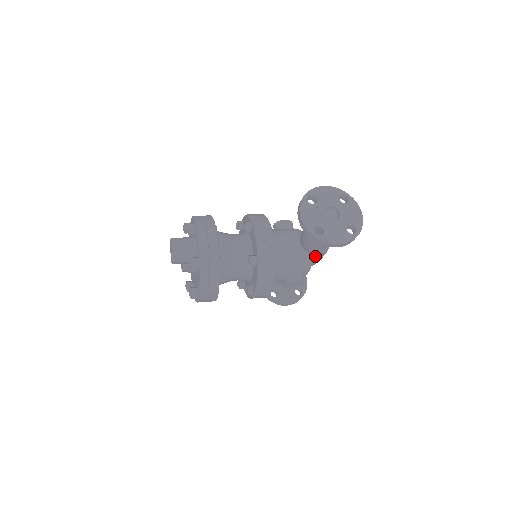
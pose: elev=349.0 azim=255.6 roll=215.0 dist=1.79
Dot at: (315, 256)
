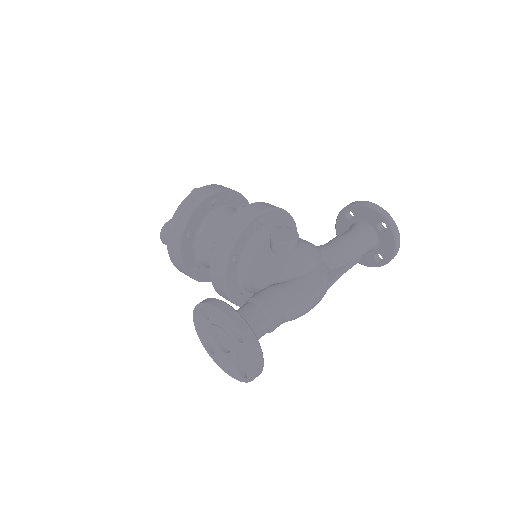
Dot at: occluded
